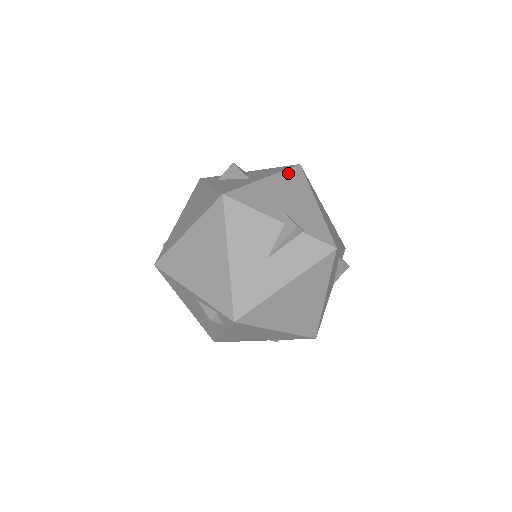
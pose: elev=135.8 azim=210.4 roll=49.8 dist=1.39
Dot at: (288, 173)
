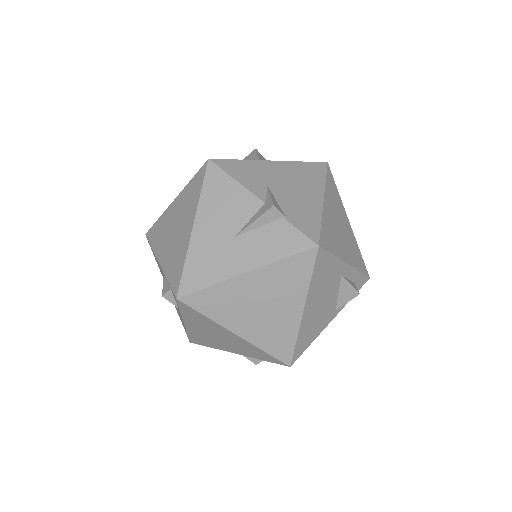
Dot at: (305, 165)
